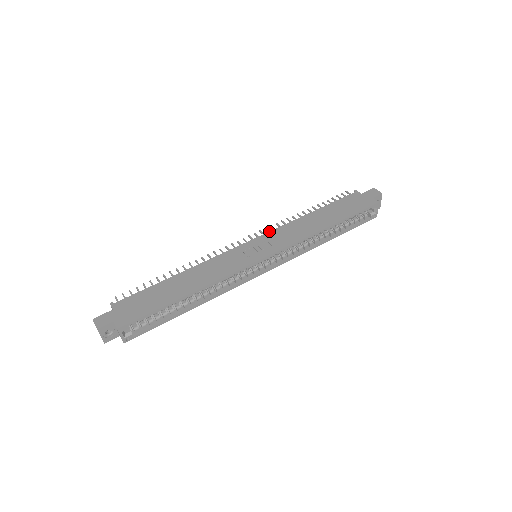
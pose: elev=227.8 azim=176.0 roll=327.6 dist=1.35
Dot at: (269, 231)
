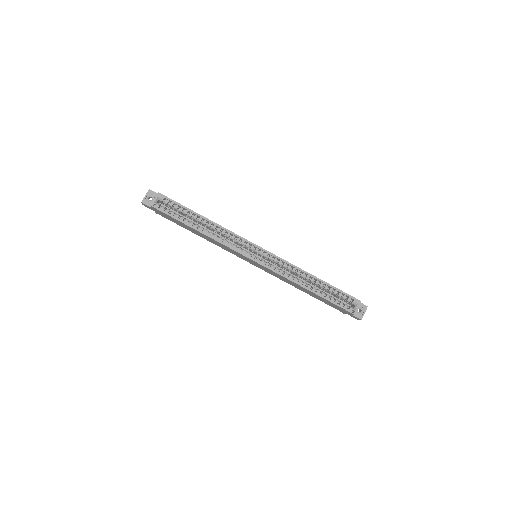
Dot at: occluded
